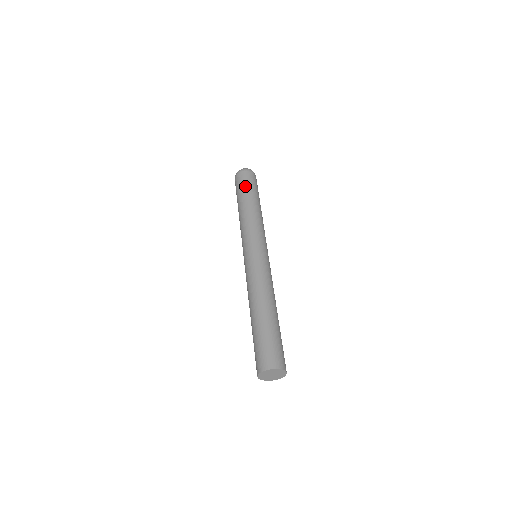
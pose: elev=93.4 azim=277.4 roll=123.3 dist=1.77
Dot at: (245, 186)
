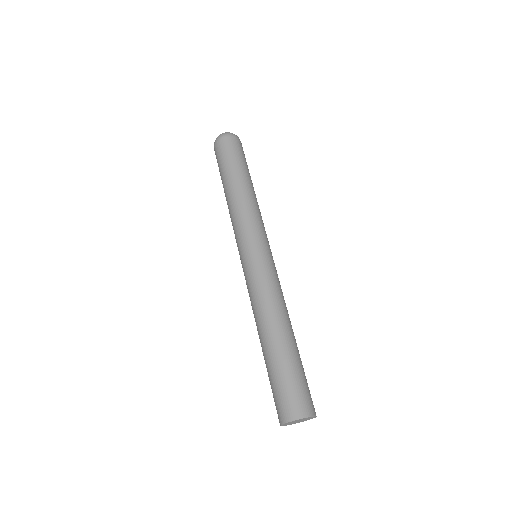
Dot at: (230, 159)
